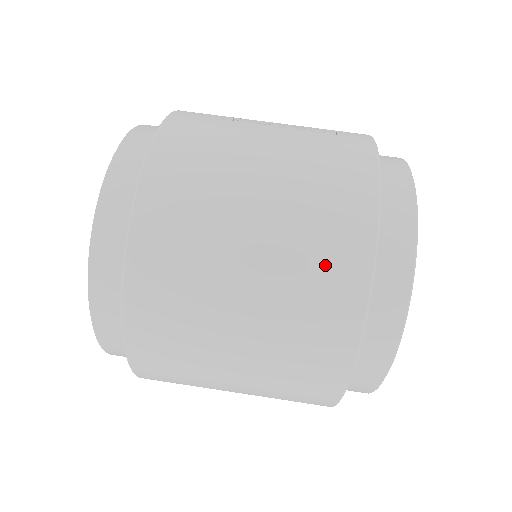
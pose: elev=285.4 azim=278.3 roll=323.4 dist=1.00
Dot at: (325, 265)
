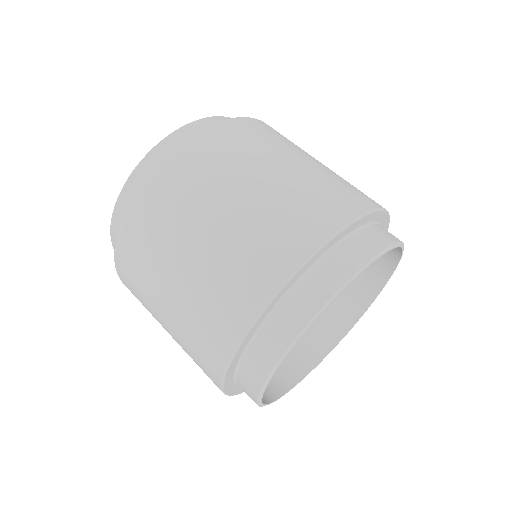
Dot at: (274, 238)
